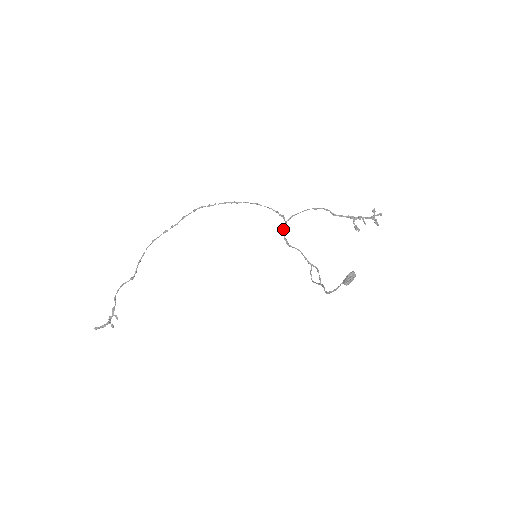
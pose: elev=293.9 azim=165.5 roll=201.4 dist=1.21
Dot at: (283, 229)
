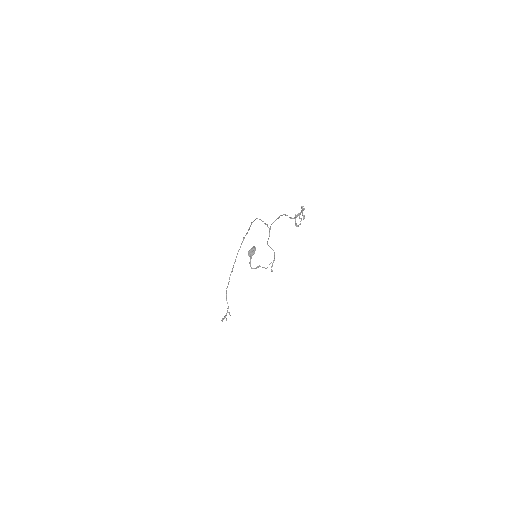
Dot at: (269, 235)
